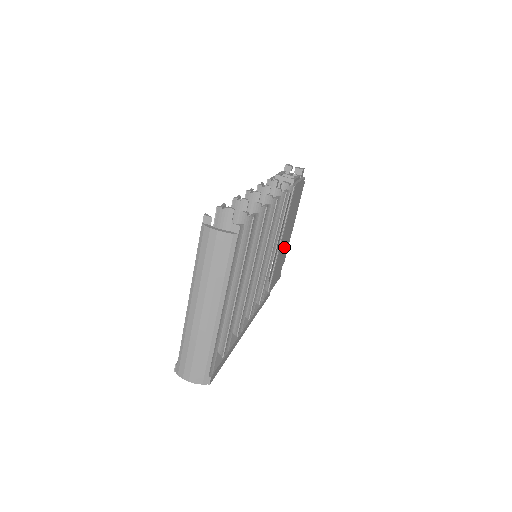
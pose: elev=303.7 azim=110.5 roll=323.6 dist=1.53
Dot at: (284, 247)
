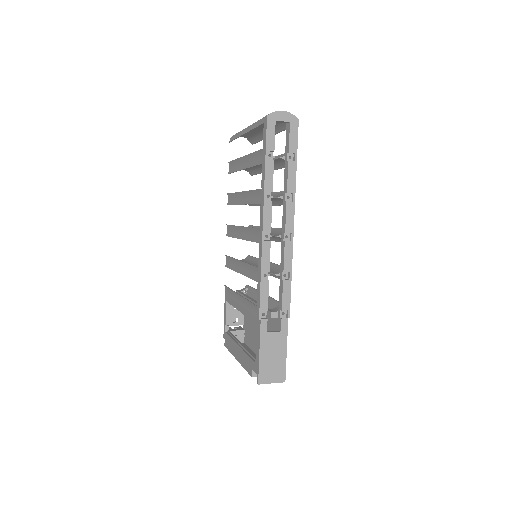
Dot at: occluded
